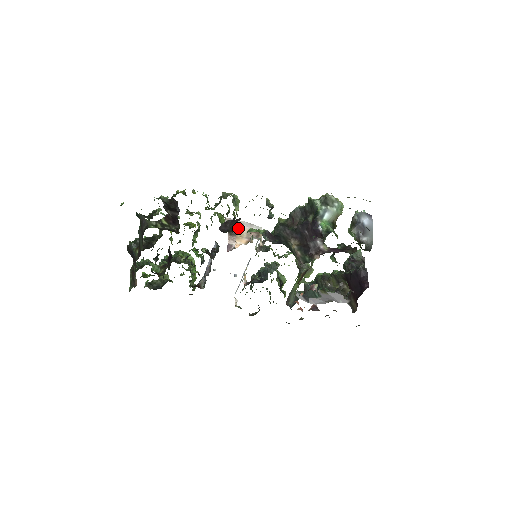
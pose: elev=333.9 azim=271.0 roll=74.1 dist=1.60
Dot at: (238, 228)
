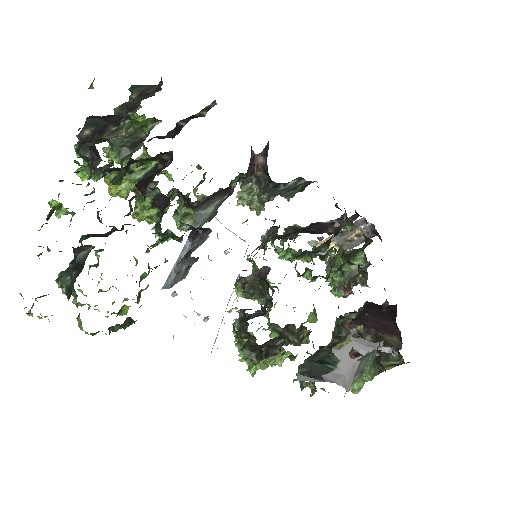
Dot at: occluded
